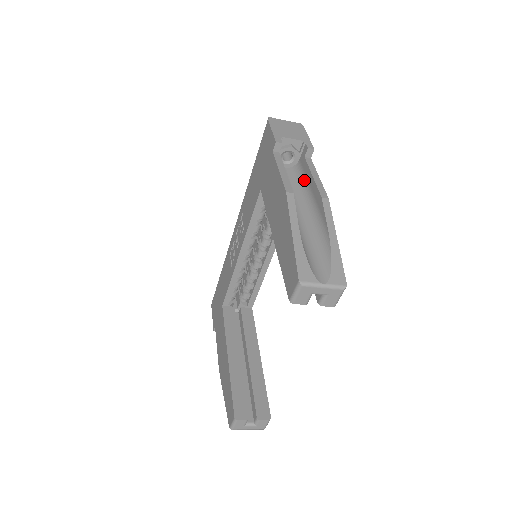
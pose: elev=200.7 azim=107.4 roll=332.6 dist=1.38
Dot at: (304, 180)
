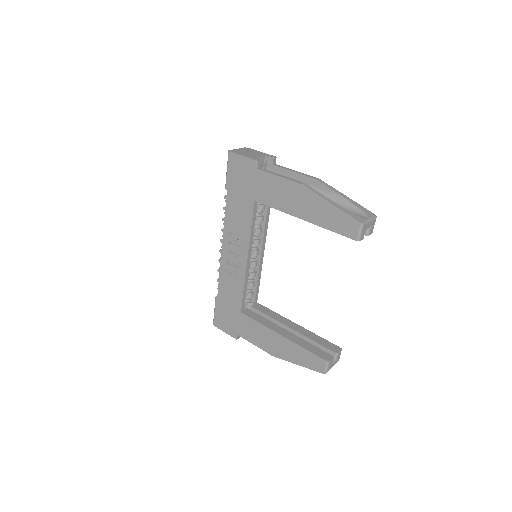
Dot at: occluded
